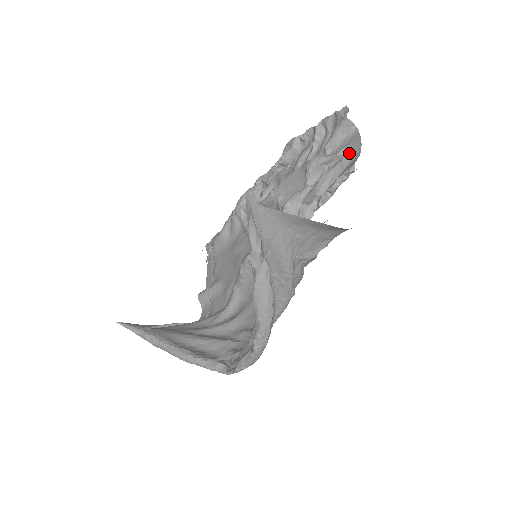
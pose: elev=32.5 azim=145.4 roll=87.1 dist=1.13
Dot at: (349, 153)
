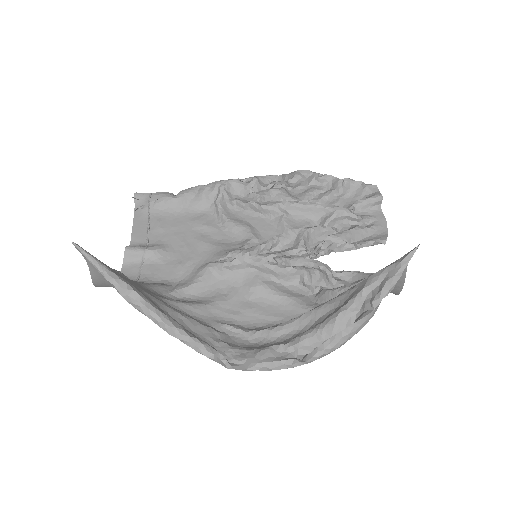
Dot at: (376, 225)
